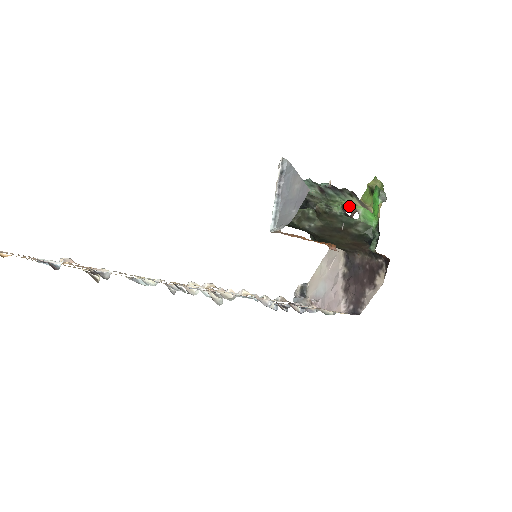
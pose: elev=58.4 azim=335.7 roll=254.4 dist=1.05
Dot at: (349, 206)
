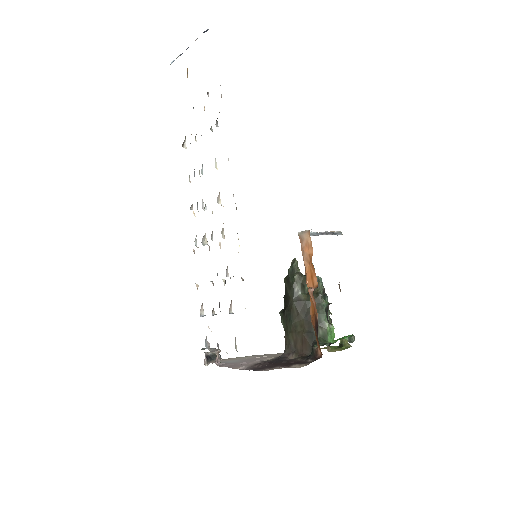
Dot at: (331, 313)
